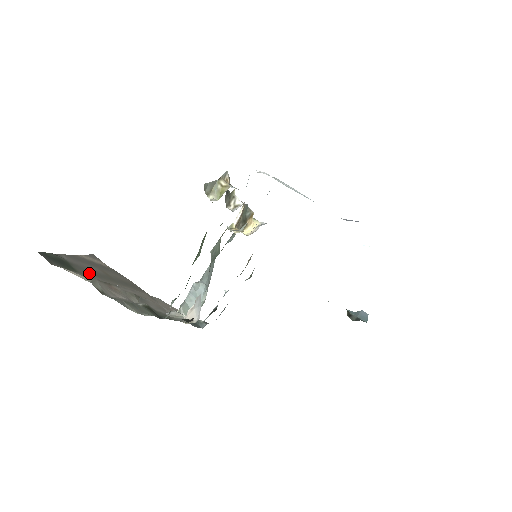
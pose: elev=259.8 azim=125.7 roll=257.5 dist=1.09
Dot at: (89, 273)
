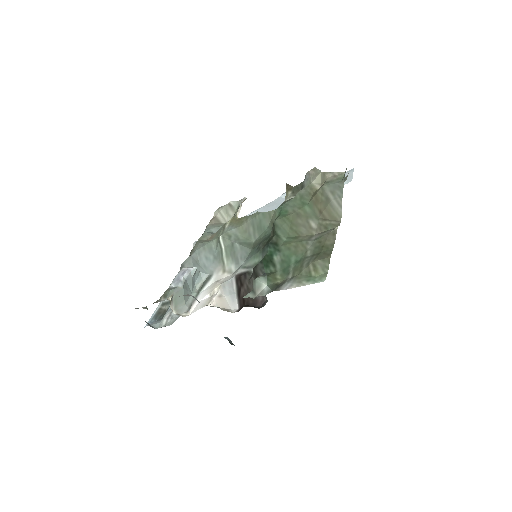
Dot at: occluded
